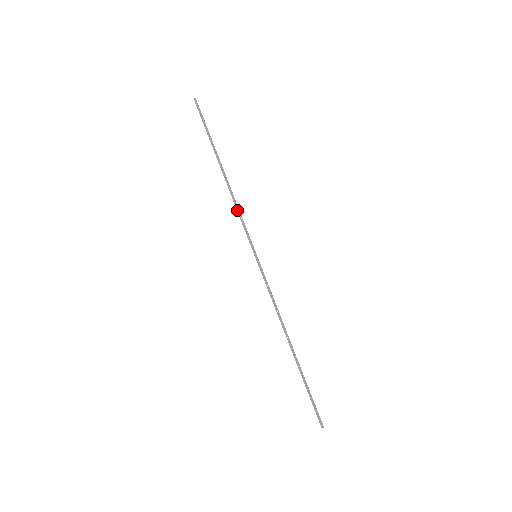
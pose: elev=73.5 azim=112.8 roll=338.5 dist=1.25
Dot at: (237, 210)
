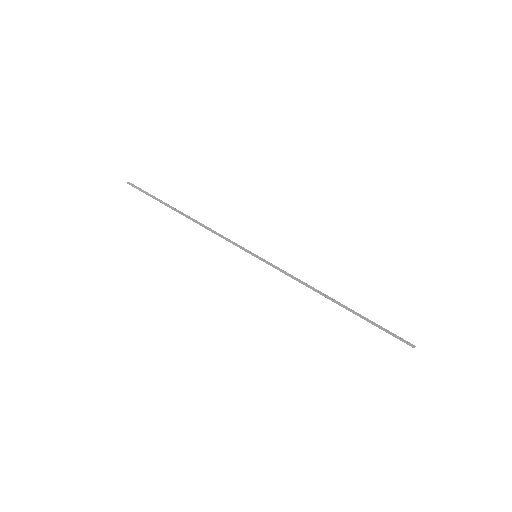
Dot at: occluded
